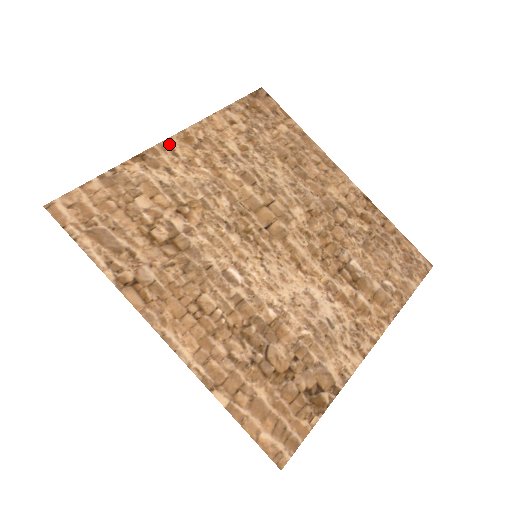
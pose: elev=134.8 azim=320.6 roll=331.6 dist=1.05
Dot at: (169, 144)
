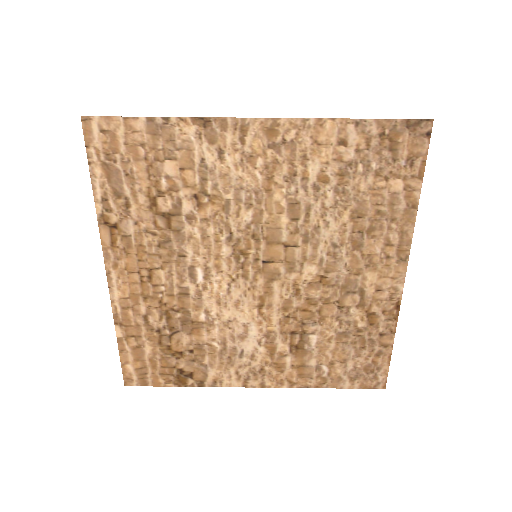
Dot at: (246, 125)
